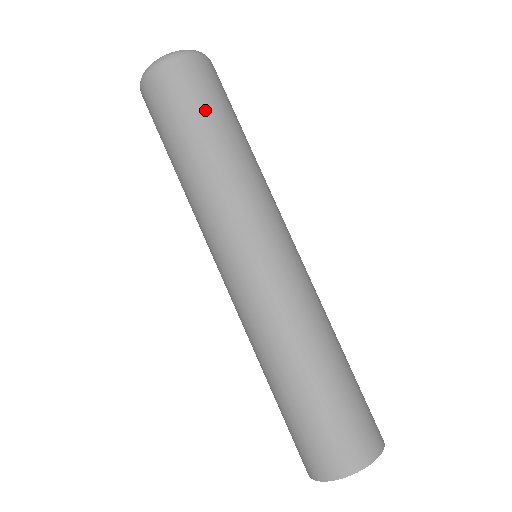
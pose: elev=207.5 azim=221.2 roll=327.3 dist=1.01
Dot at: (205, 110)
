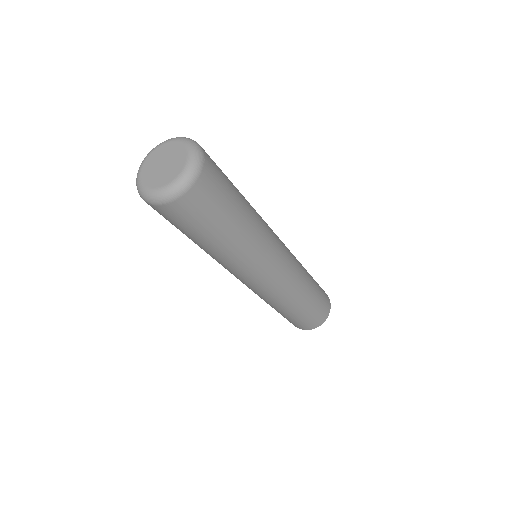
Dot at: (226, 210)
